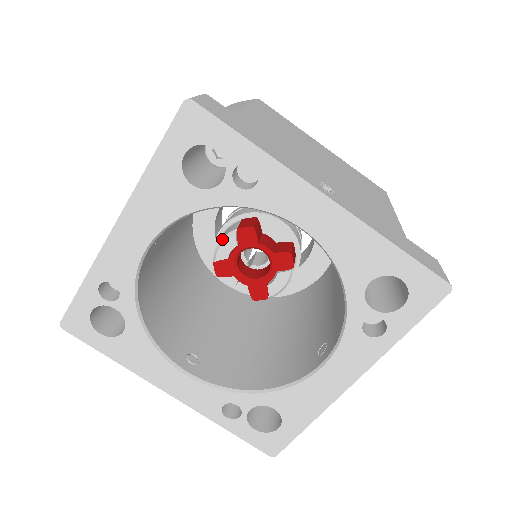
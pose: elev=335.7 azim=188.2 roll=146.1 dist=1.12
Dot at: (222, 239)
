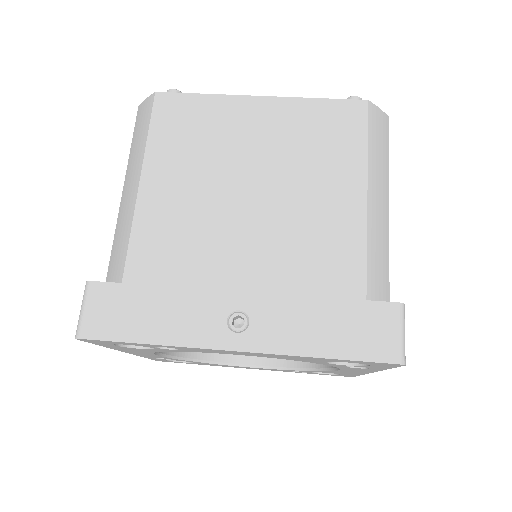
Dot at: occluded
